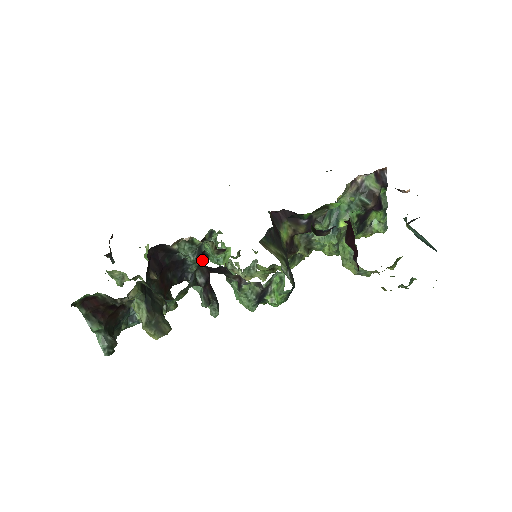
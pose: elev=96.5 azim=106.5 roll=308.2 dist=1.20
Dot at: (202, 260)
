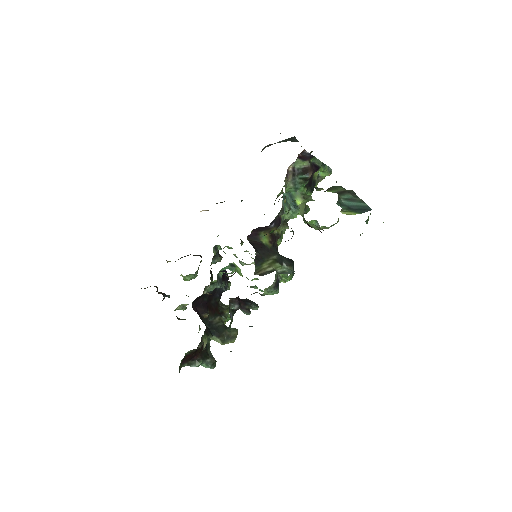
Dot at: (224, 276)
